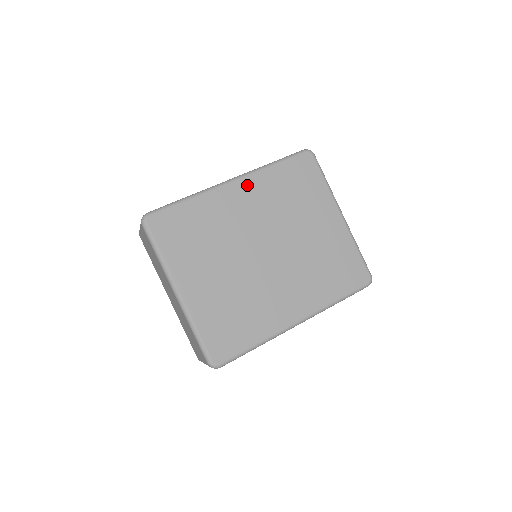
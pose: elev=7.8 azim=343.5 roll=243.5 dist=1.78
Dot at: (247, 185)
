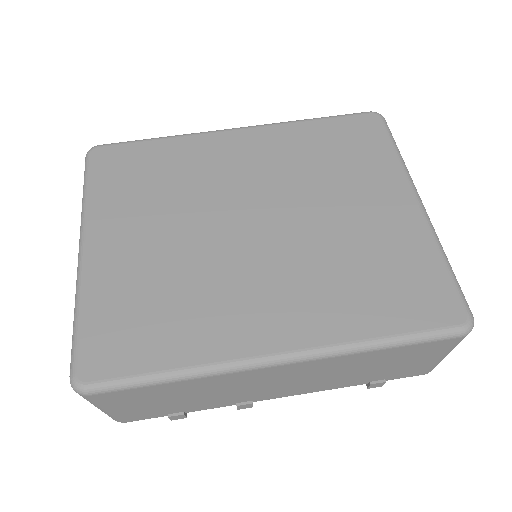
Dot at: (258, 136)
